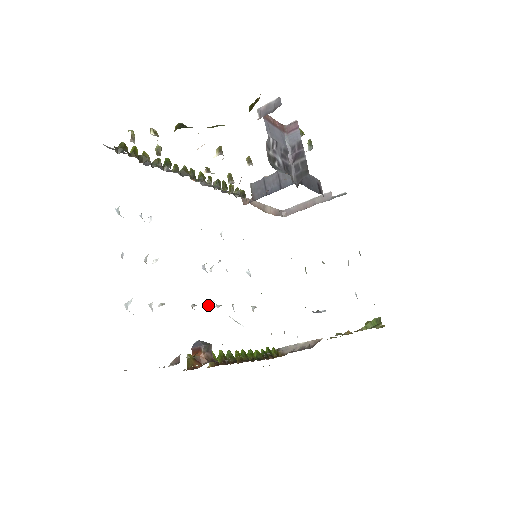
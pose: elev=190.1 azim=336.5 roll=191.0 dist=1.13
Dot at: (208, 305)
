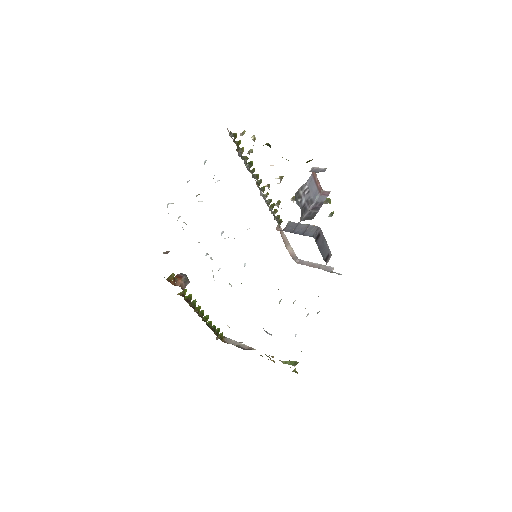
Dot at: occluded
